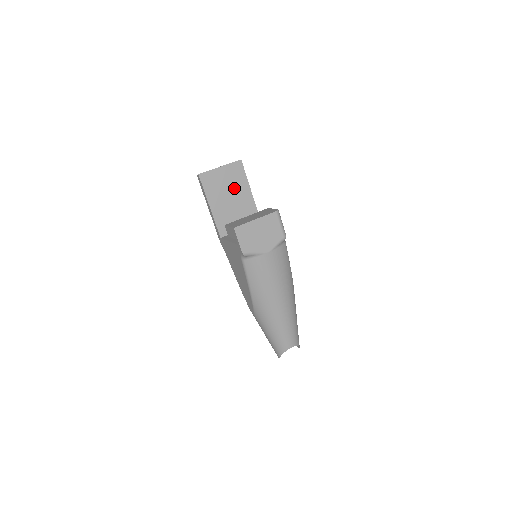
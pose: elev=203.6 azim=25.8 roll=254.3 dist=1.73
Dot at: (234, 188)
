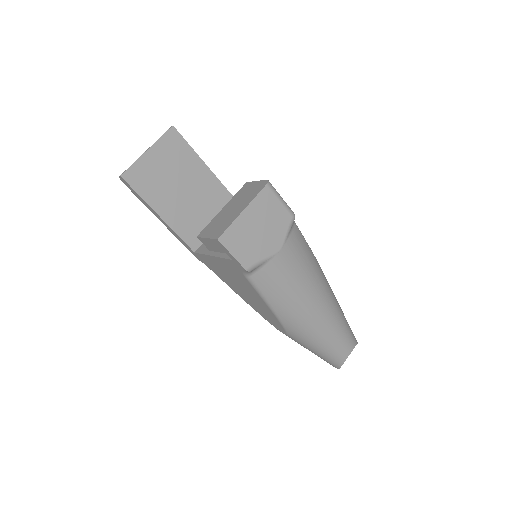
Dot at: (181, 173)
